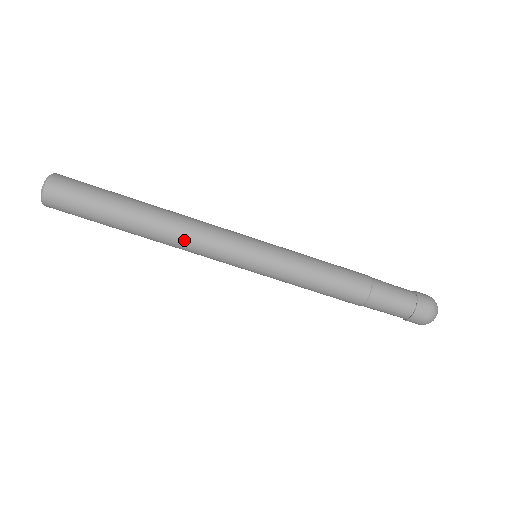
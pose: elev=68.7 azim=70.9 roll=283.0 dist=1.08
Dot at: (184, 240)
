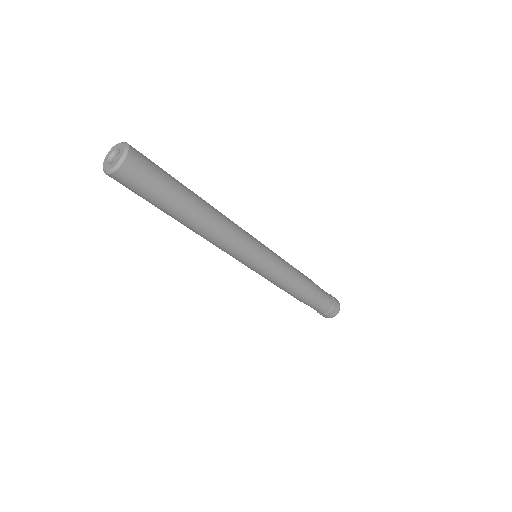
Dot at: (215, 242)
